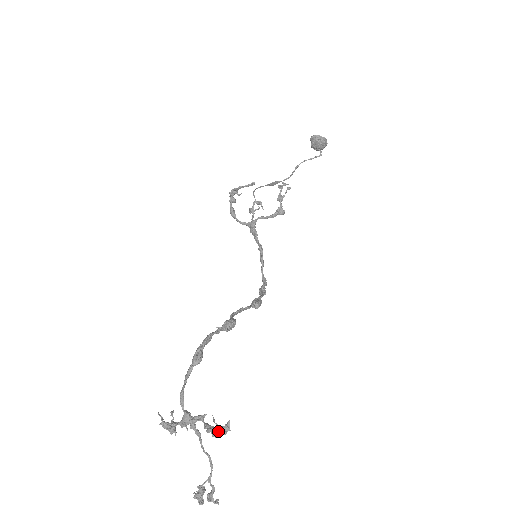
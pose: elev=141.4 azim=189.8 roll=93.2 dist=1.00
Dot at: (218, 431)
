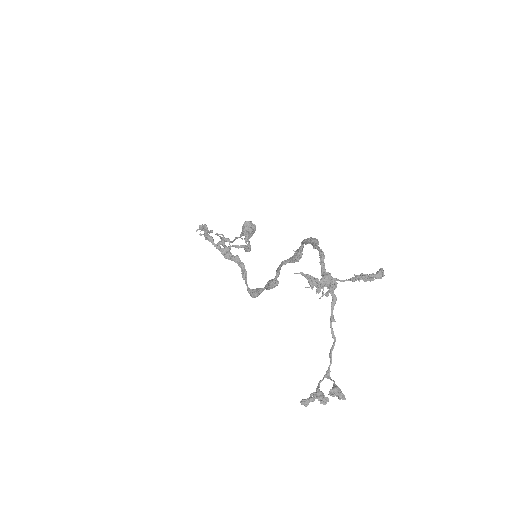
Dot at: (373, 277)
